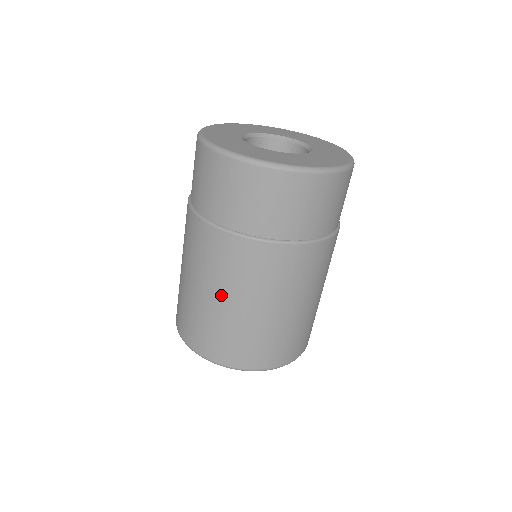
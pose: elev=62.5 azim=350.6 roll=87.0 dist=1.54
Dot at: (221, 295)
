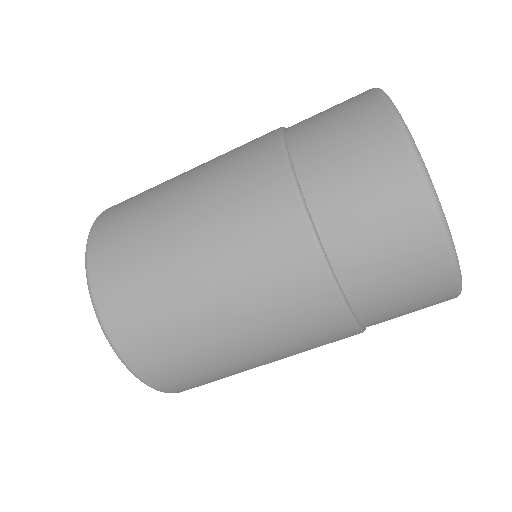
Dot at: (250, 344)
